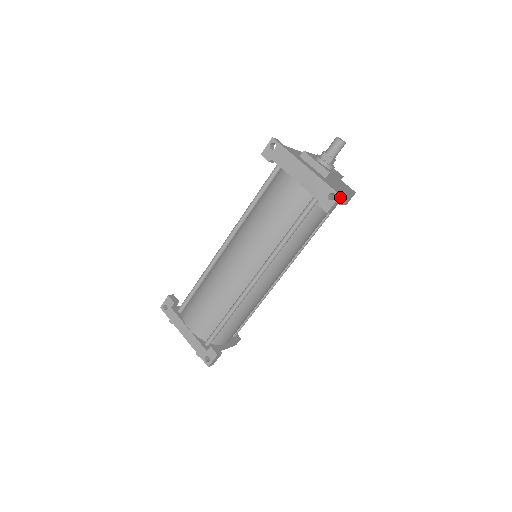
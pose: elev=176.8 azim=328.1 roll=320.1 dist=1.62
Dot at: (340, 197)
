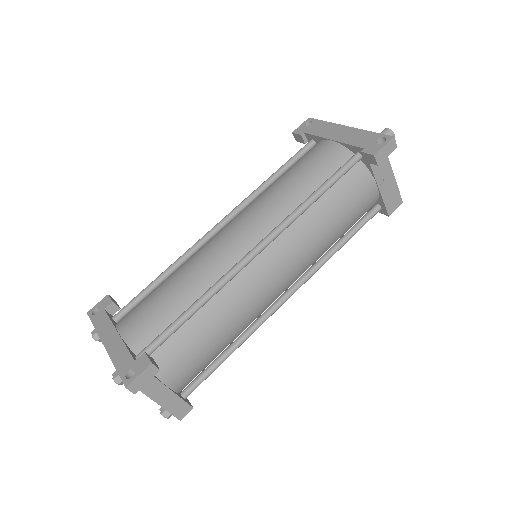
Dot at: (393, 141)
